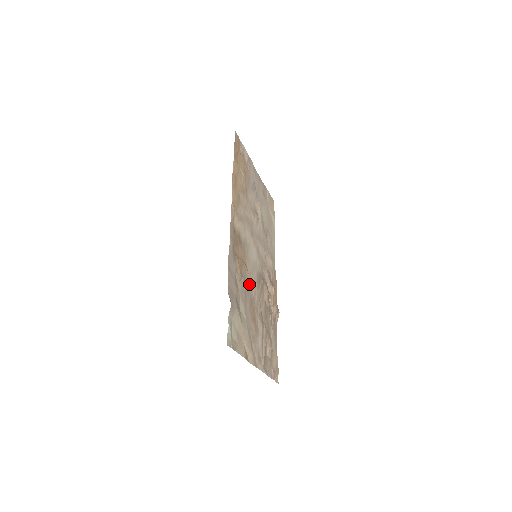
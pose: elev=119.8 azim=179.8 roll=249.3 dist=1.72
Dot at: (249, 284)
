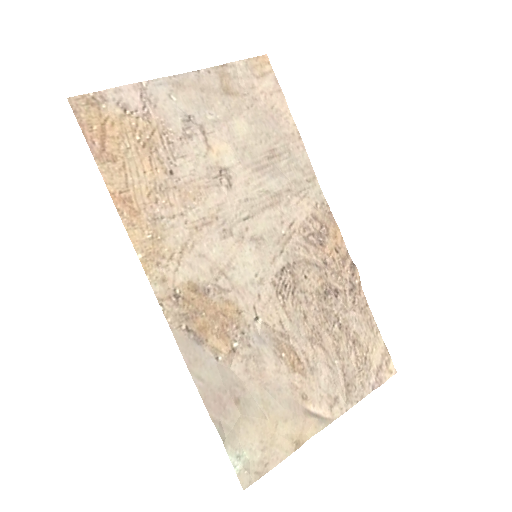
Dot at: (259, 328)
